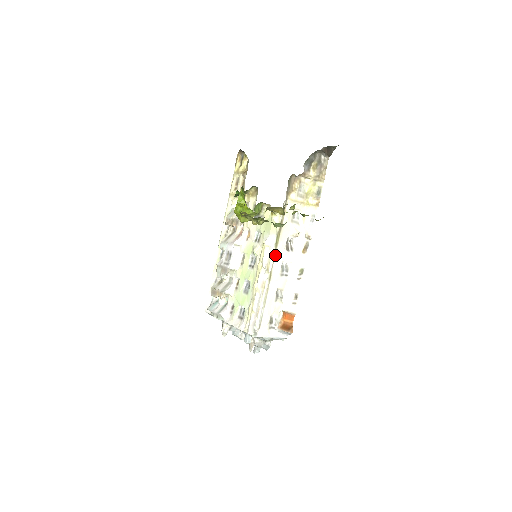
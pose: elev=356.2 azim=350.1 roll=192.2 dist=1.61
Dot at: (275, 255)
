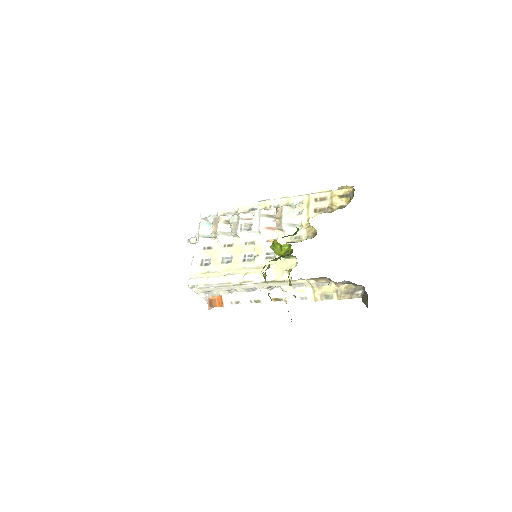
Dot at: (257, 283)
